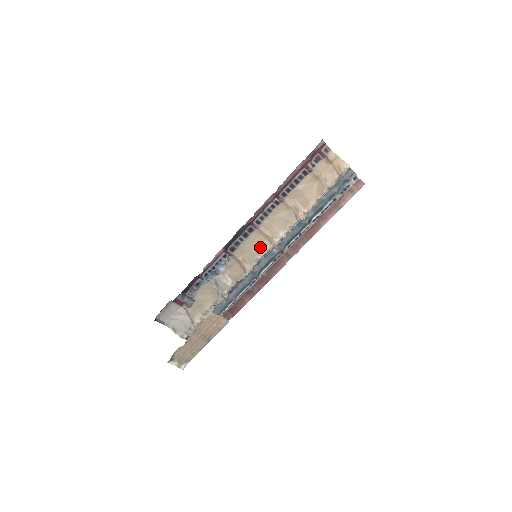
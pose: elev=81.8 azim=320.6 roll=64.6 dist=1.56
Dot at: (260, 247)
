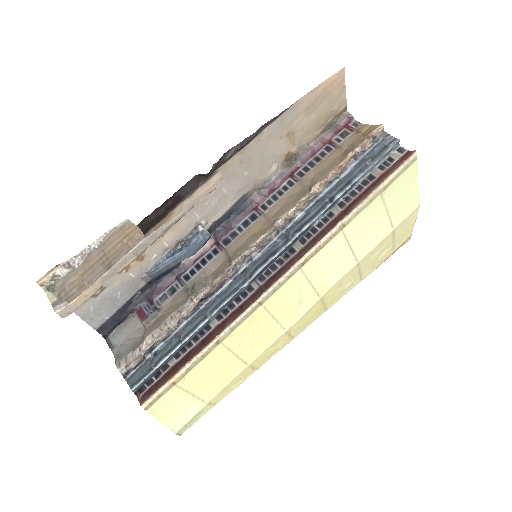
Dot at: (259, 233)
